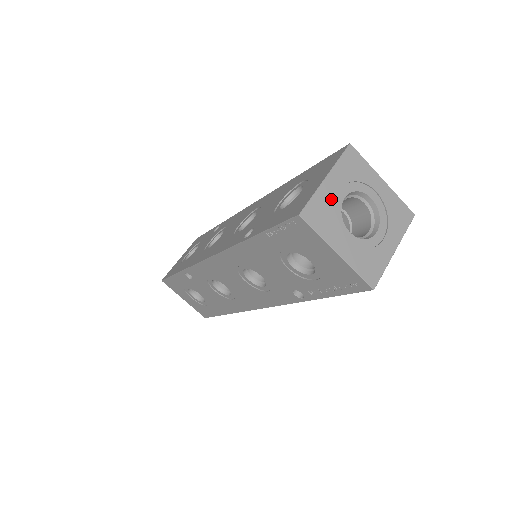
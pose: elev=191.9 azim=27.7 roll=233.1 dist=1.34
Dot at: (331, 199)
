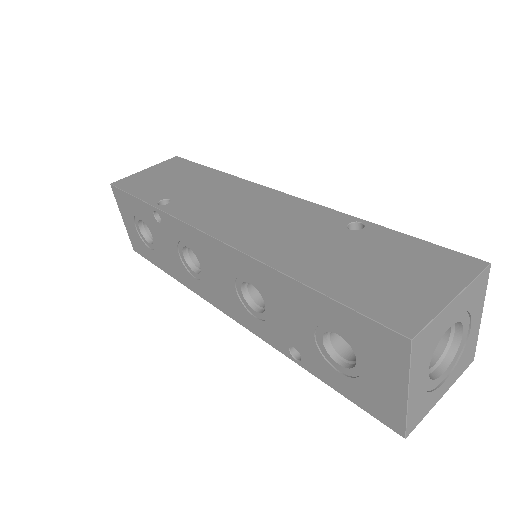
Dot at: (421, 393)
